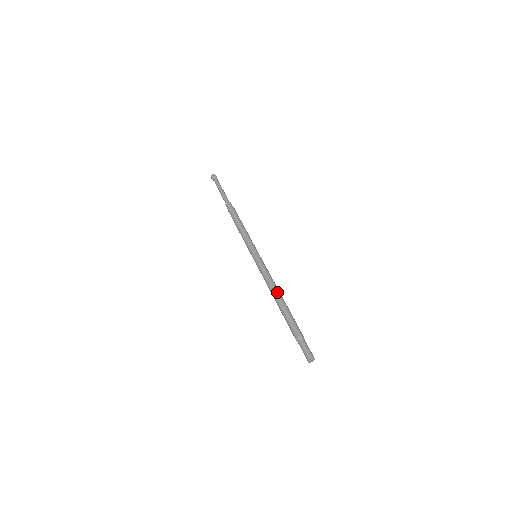
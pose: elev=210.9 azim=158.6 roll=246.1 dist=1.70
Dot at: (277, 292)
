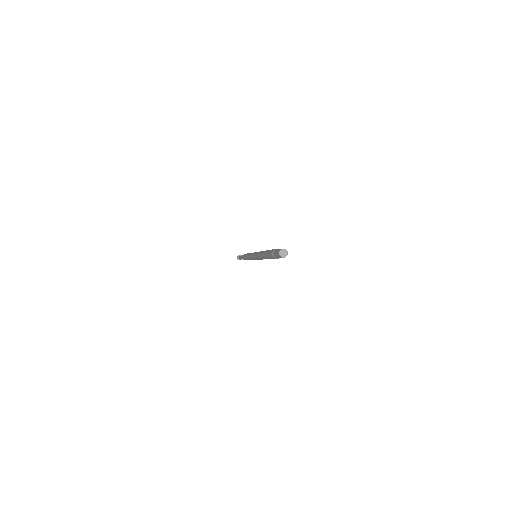
Dot at: (261, 253)
